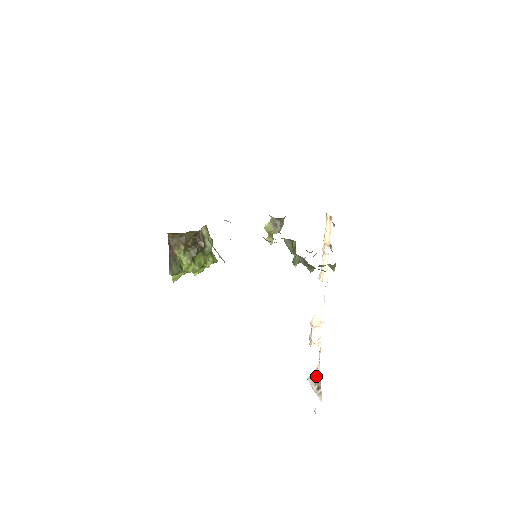
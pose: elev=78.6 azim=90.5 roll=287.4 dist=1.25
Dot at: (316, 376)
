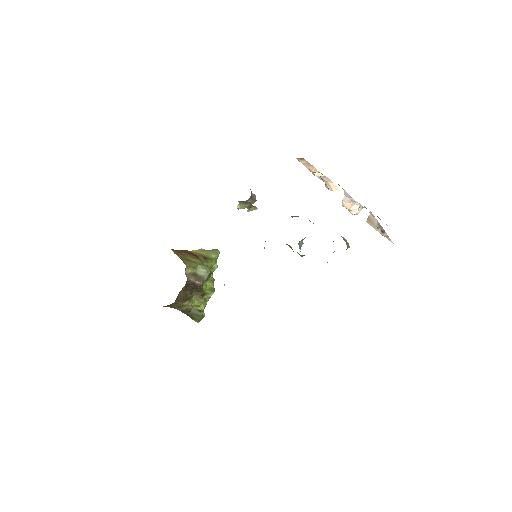
Dot at: (374, 221)
